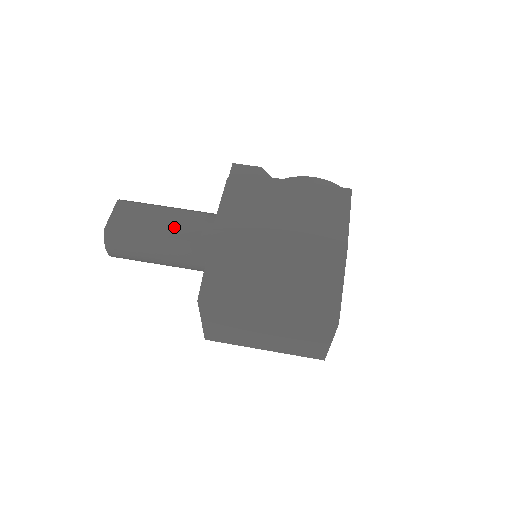
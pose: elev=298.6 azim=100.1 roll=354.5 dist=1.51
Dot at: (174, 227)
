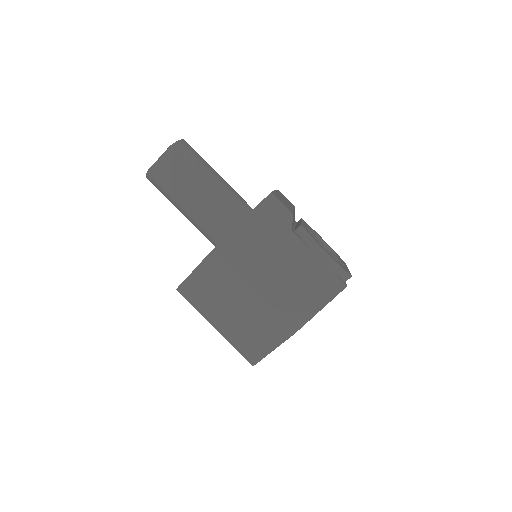
Dot at: (200, 206)
